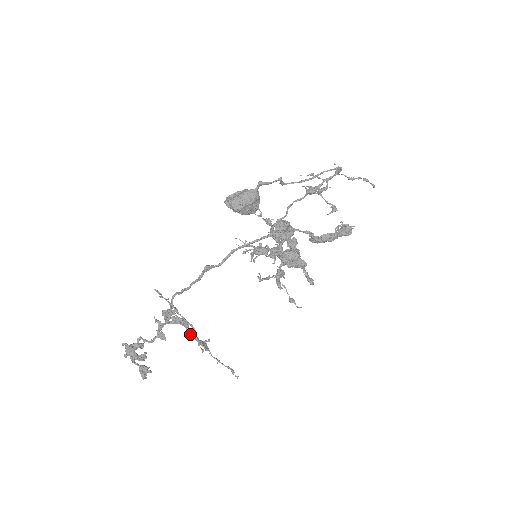
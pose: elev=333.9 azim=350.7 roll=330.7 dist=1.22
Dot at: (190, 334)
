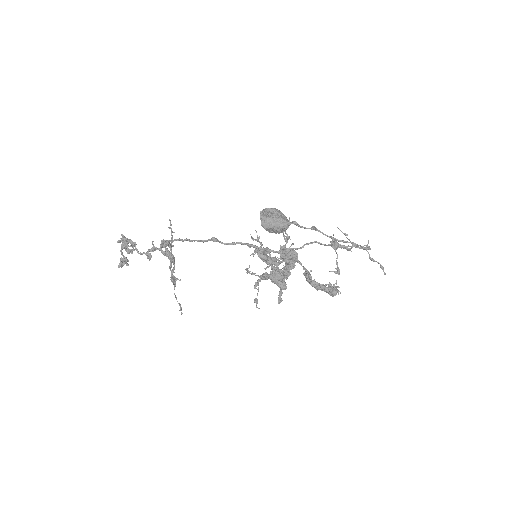
Dot at: (170, 268)
